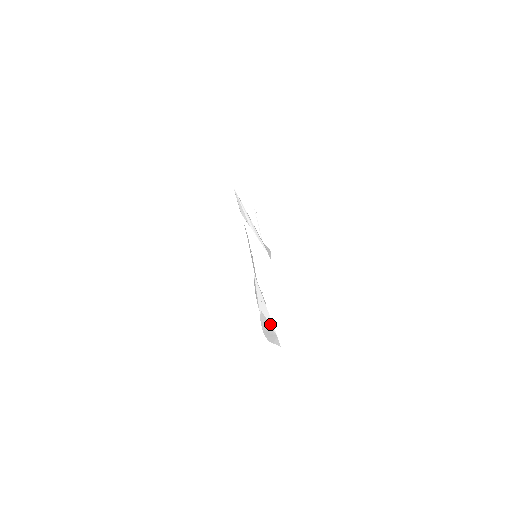
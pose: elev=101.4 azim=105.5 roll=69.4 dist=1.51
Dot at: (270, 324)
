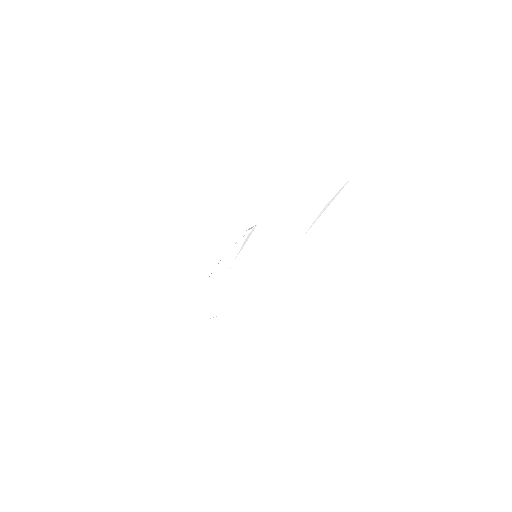
Dot at: (249, 235)
